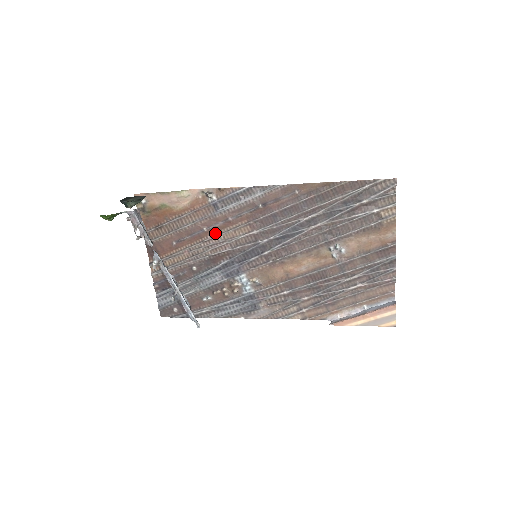
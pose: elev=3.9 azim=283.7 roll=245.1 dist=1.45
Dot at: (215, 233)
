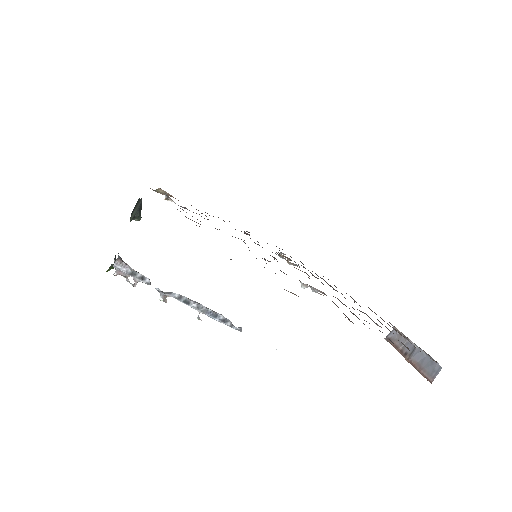
Dot at: occluded
